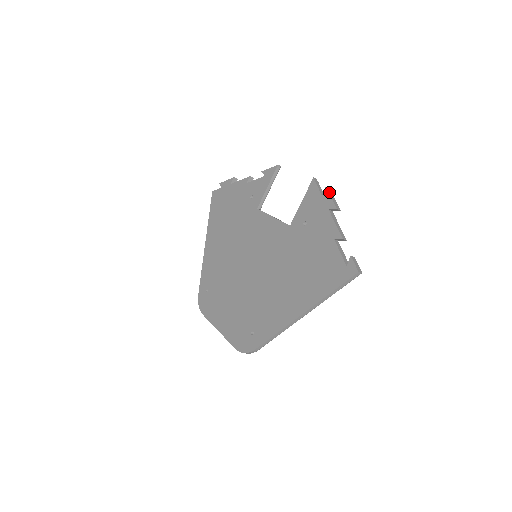
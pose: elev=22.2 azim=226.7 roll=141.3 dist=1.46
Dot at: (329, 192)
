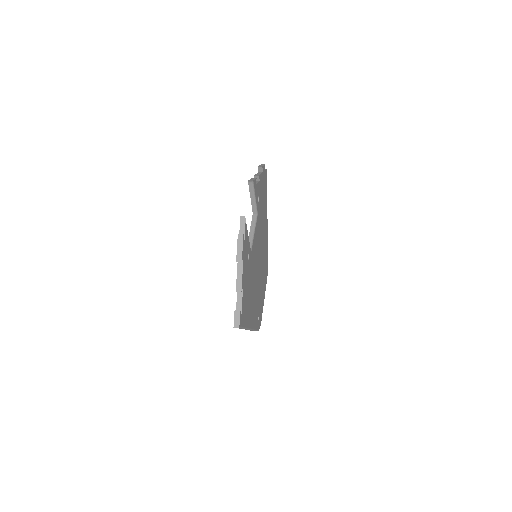
Dot at: (238, 240)
